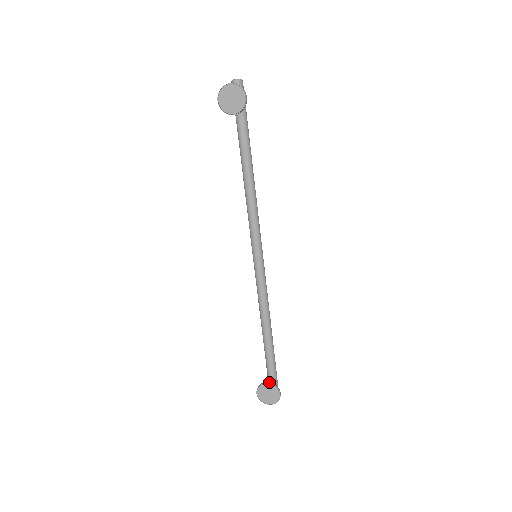
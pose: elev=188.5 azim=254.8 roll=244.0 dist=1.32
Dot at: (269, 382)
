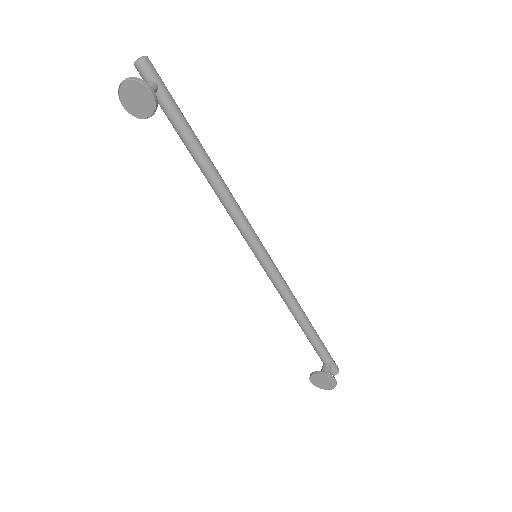
Dot at: (319, 371)
